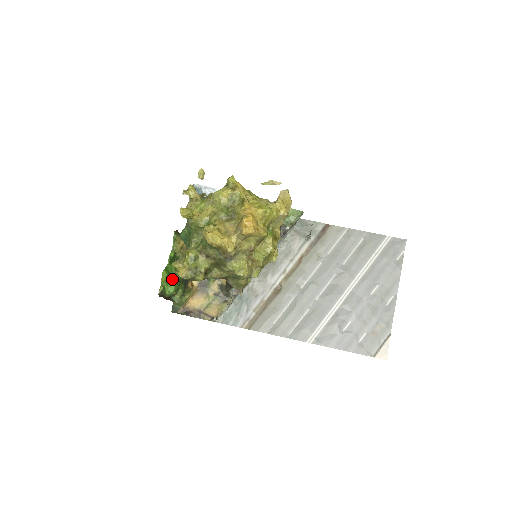
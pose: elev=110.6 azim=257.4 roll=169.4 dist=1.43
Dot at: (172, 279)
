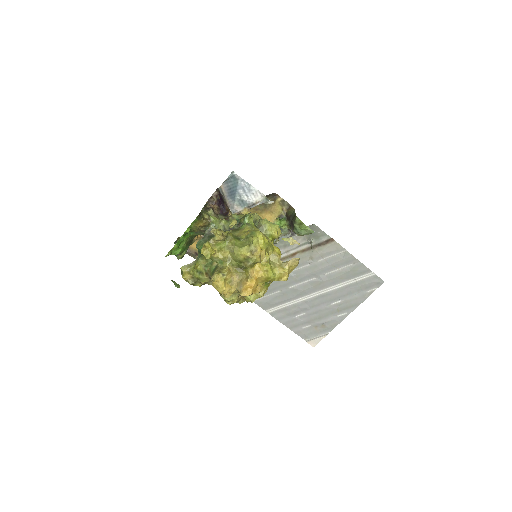
Dot at: (181, 247)
